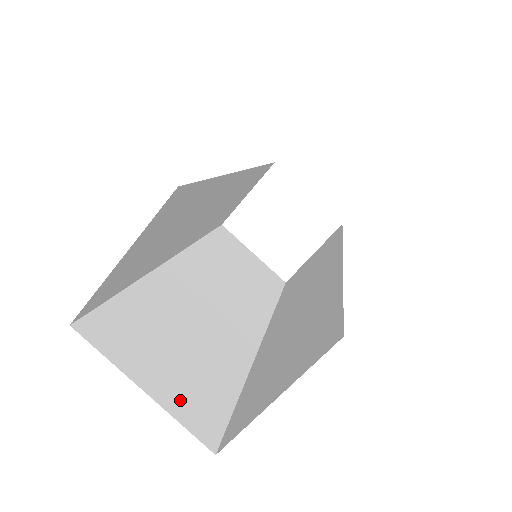
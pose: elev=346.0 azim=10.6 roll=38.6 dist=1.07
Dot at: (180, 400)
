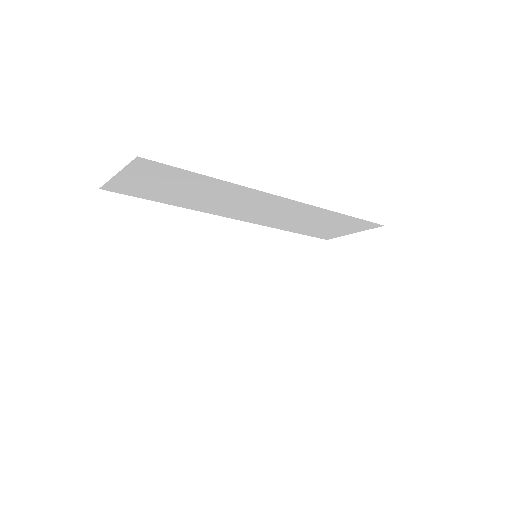
Dot at: (107, 263)
